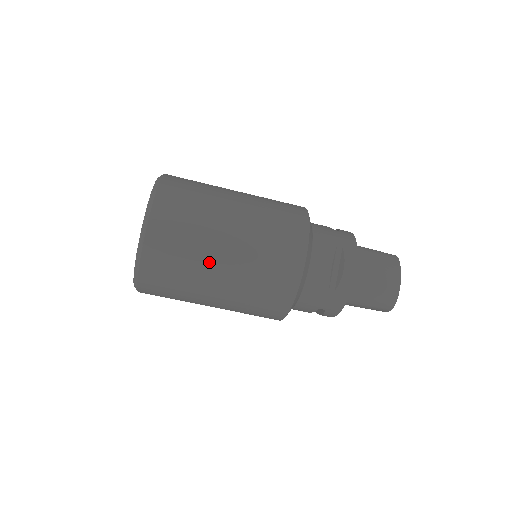
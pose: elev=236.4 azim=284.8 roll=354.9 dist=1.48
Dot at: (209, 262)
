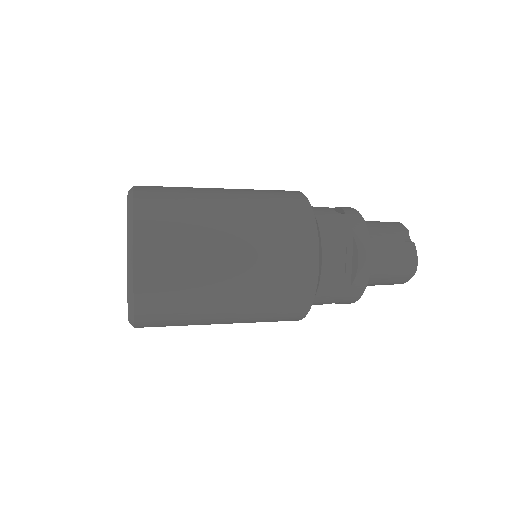
Dot at: occluded
